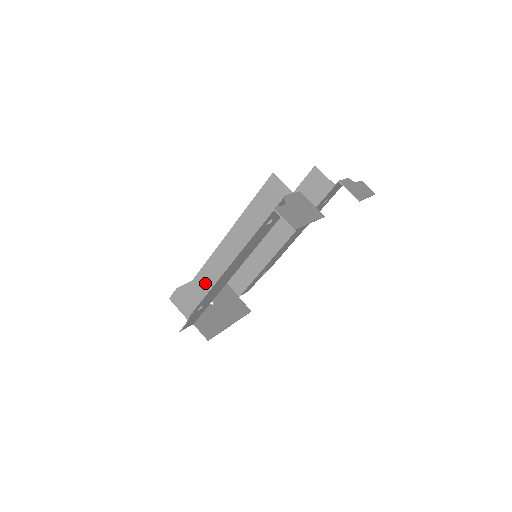
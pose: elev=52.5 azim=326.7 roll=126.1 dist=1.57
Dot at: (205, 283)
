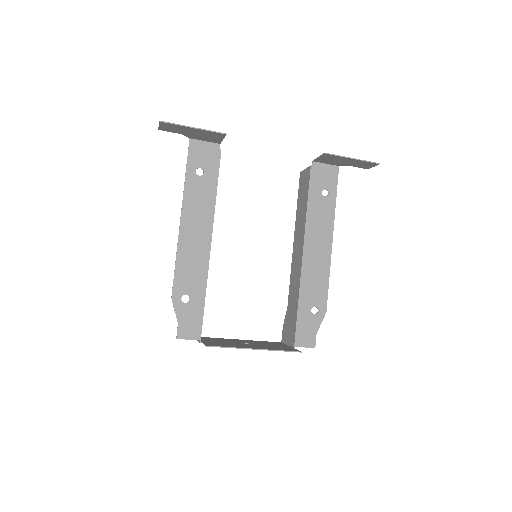
Dot at: occluded
